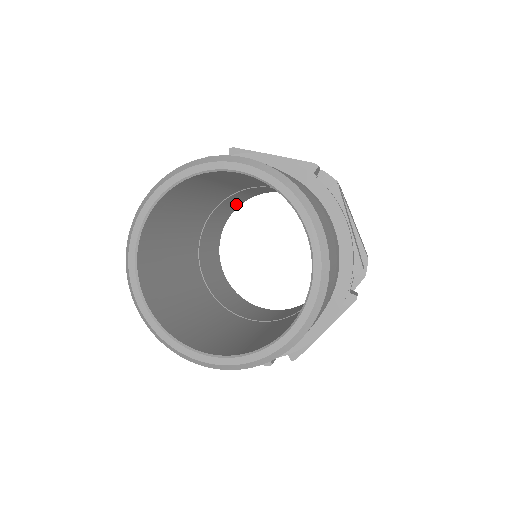
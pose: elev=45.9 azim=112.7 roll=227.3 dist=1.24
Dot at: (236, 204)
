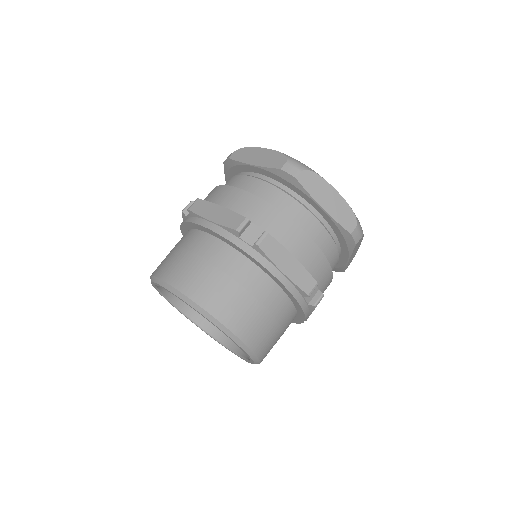
Dot at: occluded
